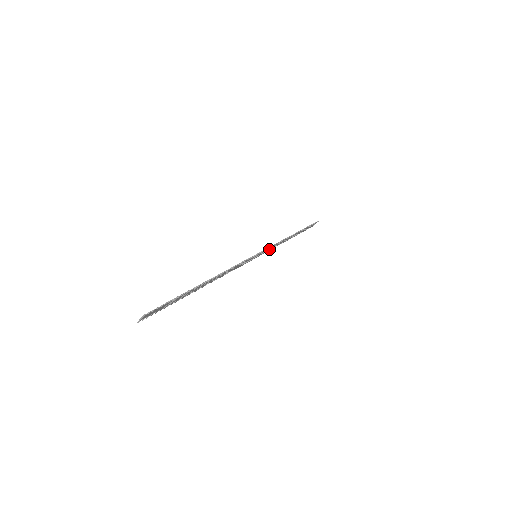
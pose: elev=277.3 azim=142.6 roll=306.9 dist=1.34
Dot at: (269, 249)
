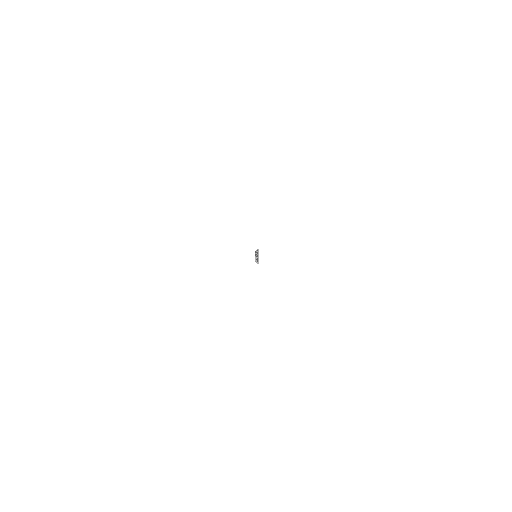
Dot at: occluded
